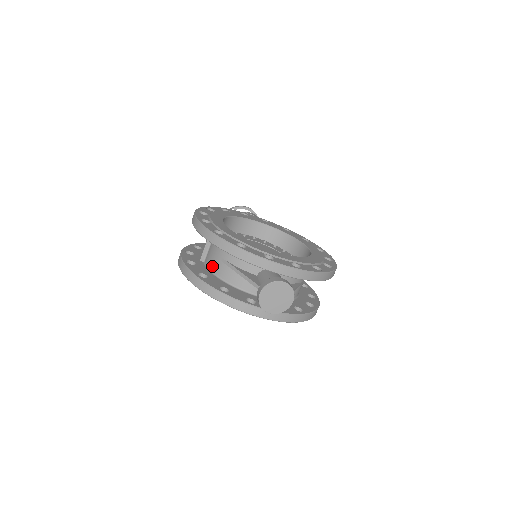
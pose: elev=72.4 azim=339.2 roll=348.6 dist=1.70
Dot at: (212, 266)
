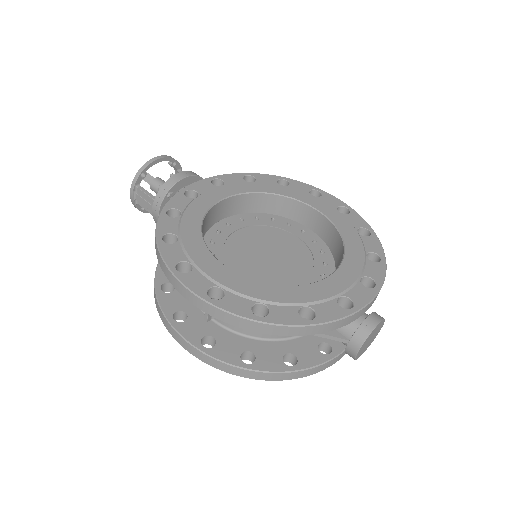
Dot at: (240, 329)
